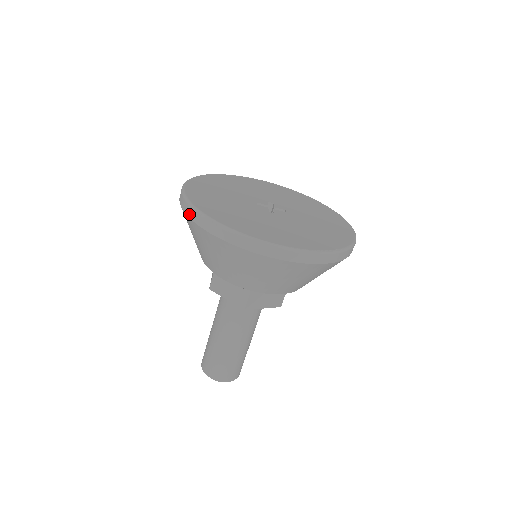
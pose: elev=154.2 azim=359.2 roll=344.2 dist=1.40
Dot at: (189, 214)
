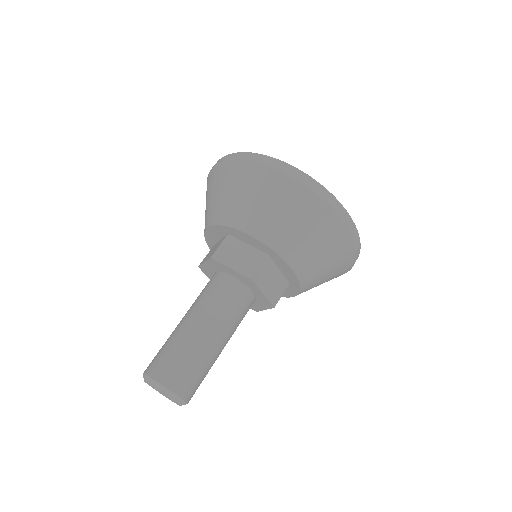
Dot at: (241, 157)
